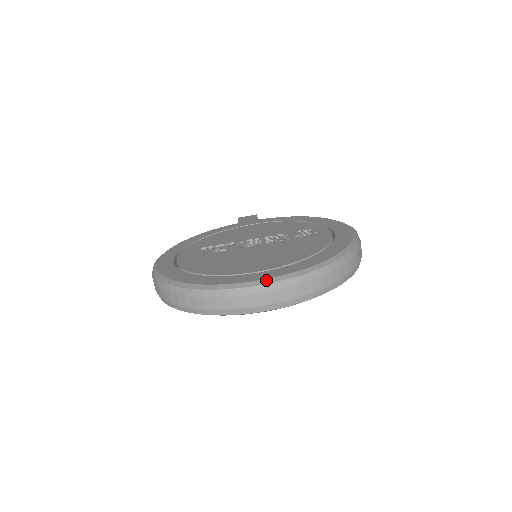
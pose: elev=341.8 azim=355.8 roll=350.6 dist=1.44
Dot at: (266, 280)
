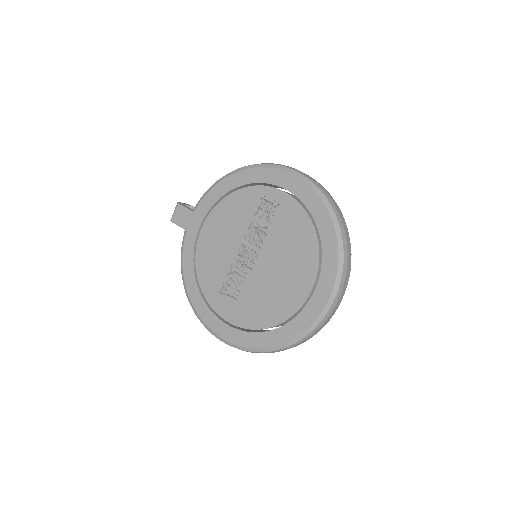
Dot at: (331, 299)
